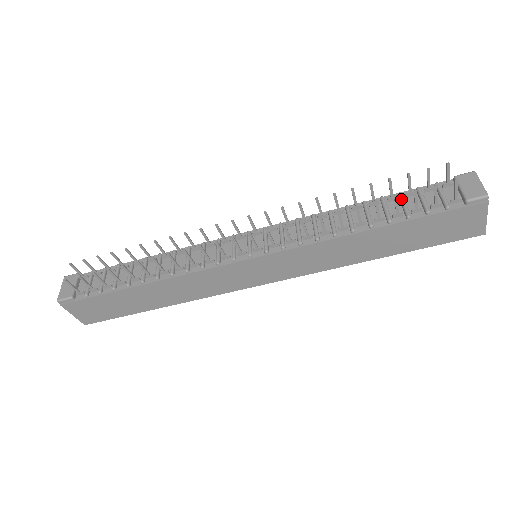
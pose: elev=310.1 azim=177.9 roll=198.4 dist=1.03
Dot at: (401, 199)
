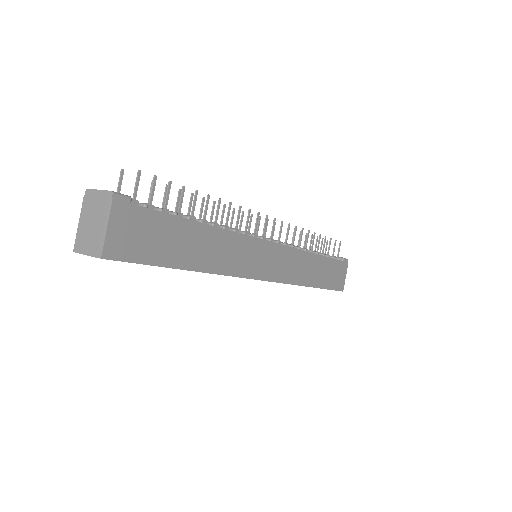
Dot at: occluded
